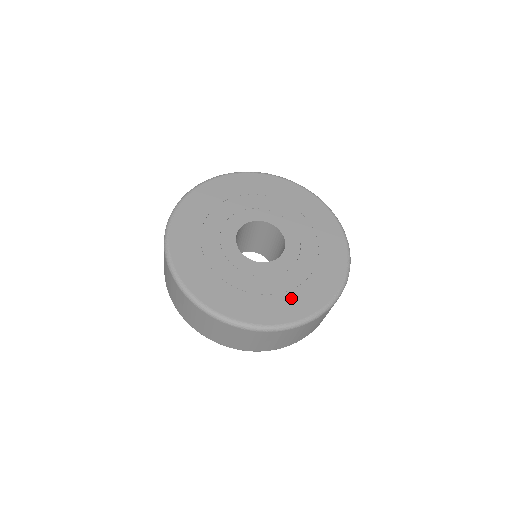
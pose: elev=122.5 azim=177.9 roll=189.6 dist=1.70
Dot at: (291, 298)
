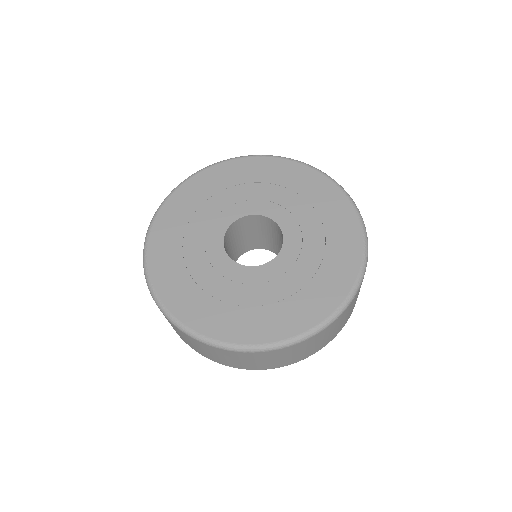
Dot at: (248, 316)
